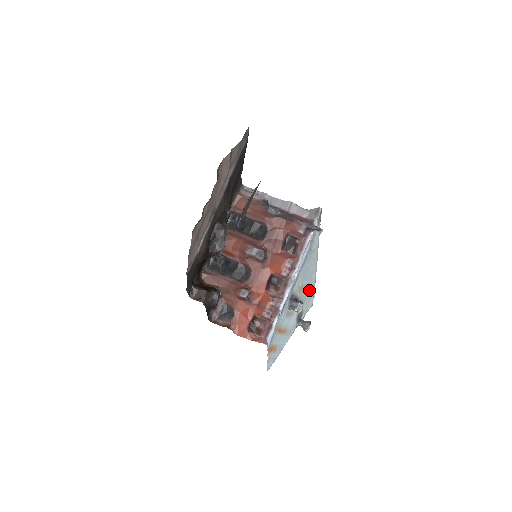
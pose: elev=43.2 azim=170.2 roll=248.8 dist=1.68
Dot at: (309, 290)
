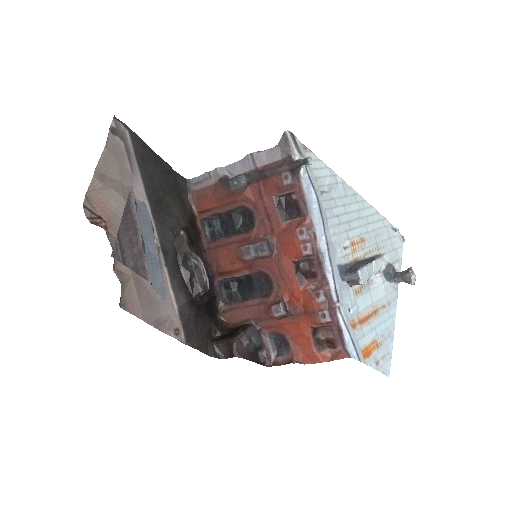
Dot at: (376, 232)
